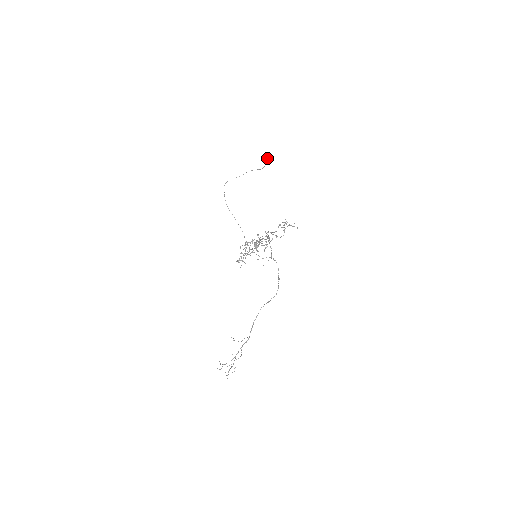
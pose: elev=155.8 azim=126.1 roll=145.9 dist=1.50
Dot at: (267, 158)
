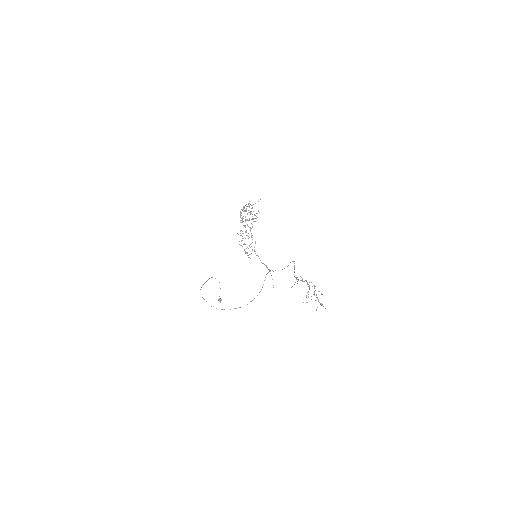
Dot at: (219, 298)
